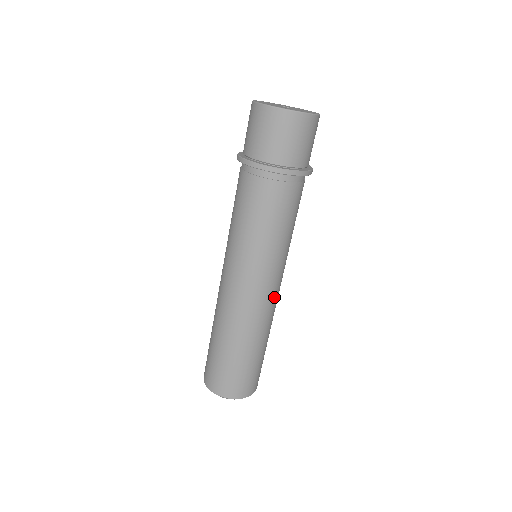
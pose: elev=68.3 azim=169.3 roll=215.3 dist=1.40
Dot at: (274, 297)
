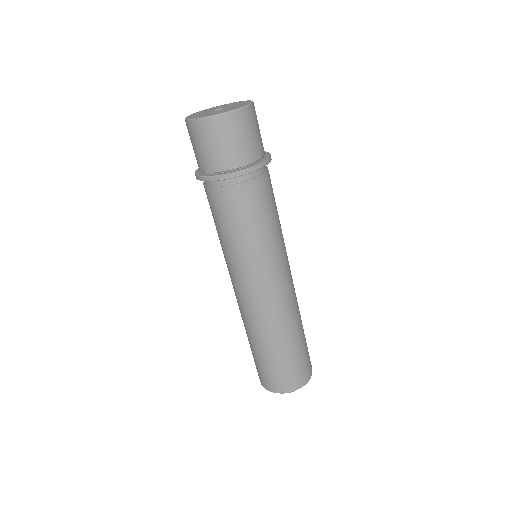
Dot at: occluded
